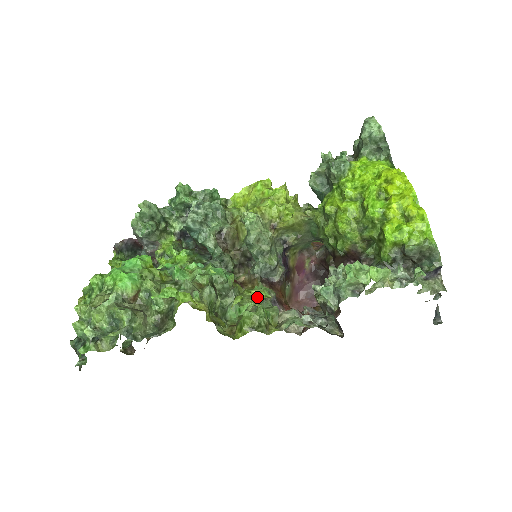
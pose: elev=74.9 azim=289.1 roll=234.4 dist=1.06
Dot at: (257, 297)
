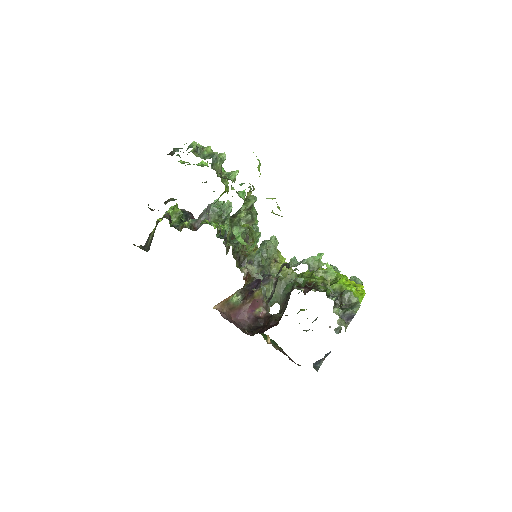
Dot at: (279, 208)
